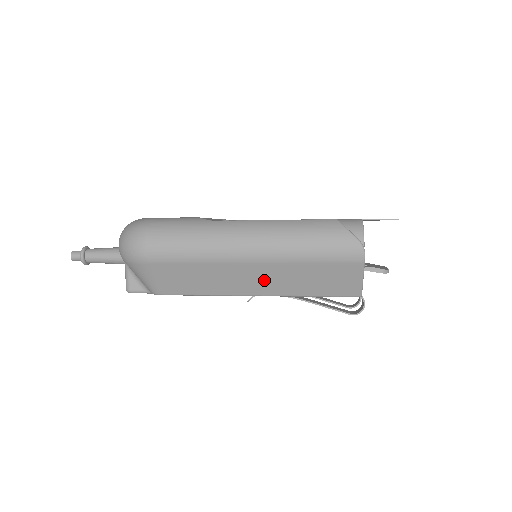
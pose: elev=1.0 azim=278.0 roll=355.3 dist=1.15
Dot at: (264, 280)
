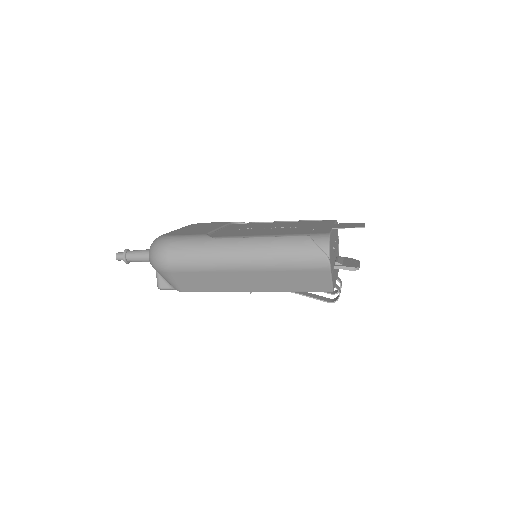
Dot at: (257, 282)
